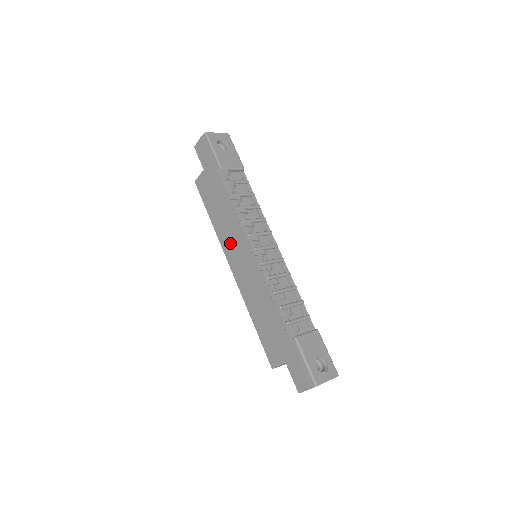
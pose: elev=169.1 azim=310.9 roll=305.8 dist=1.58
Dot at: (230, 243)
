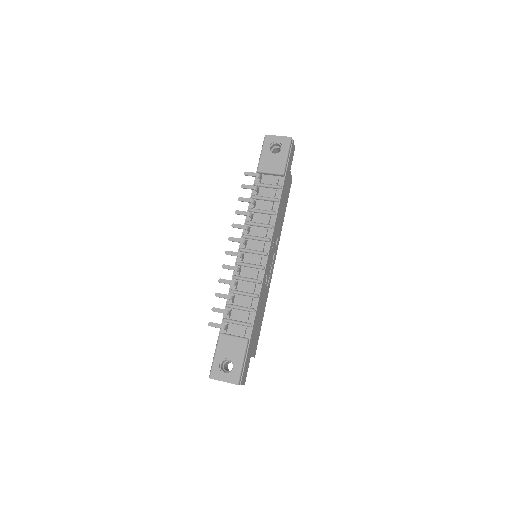
Dot at: occluded
